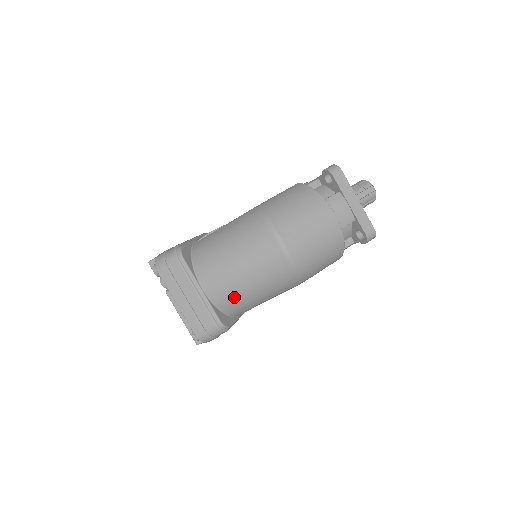
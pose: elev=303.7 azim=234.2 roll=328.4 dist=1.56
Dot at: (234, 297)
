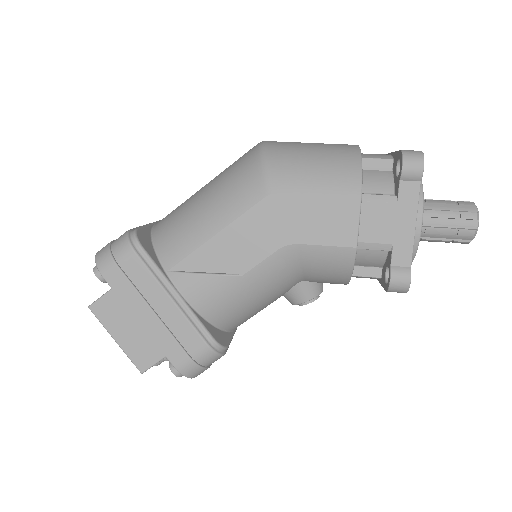
Dot at: (178, 214)
